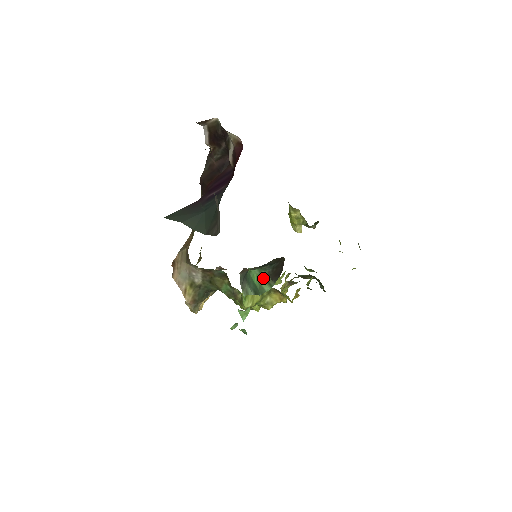
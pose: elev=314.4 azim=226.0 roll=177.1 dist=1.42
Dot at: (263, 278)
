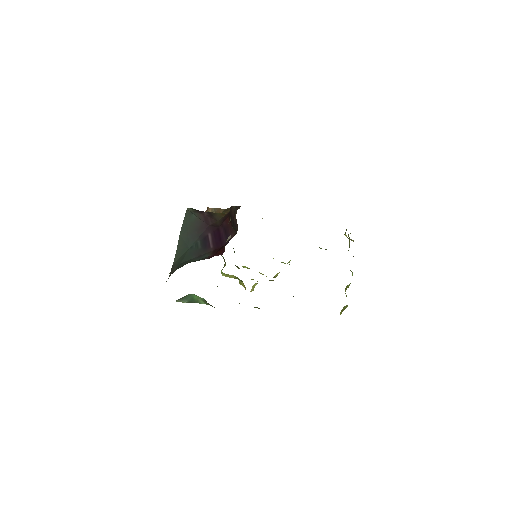
Dot at: (202, 299)
